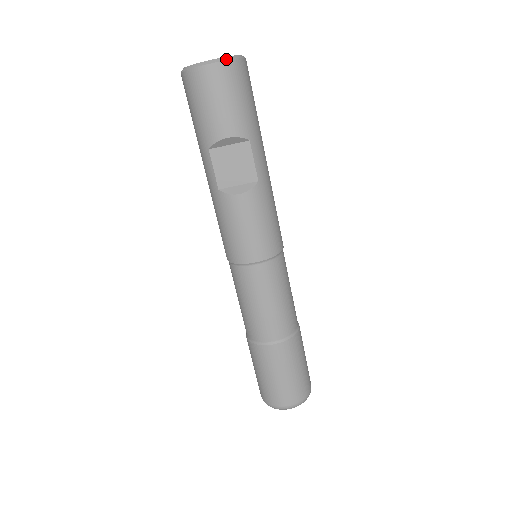
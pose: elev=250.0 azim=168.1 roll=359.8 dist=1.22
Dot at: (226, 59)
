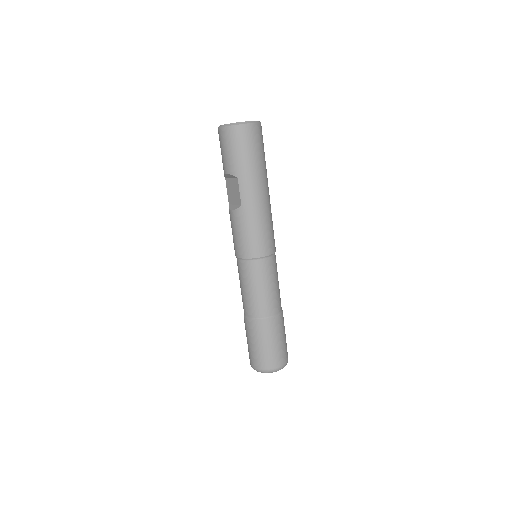
Dot at: (227, 125)
